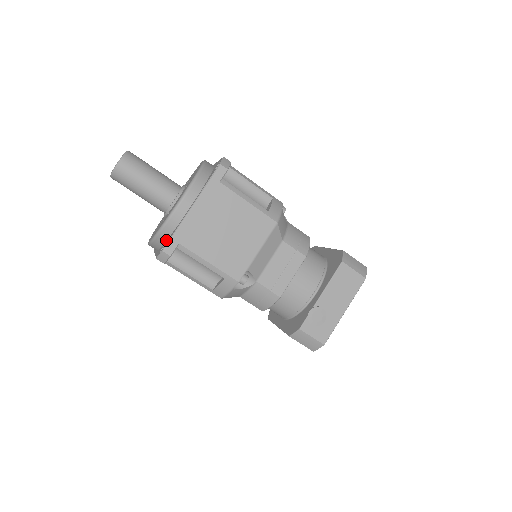
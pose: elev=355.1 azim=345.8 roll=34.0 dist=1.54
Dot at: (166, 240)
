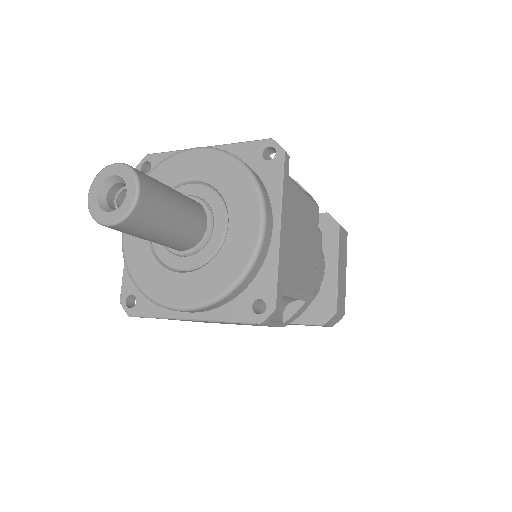
Dot at: (242, 290)
